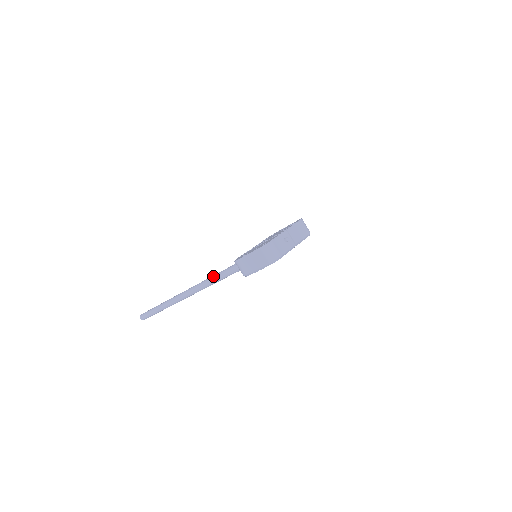
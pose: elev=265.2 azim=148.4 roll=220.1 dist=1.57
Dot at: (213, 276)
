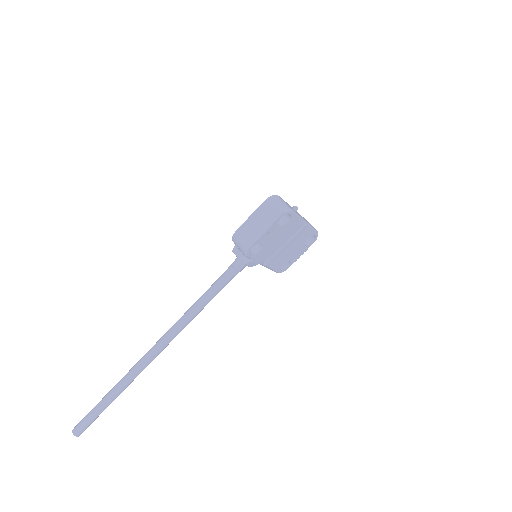
Dot at: occluded
